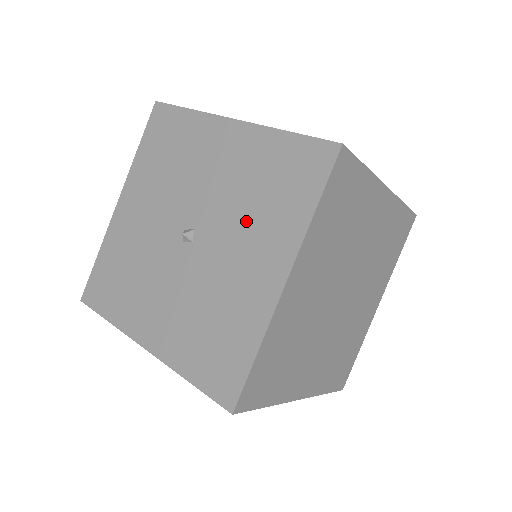
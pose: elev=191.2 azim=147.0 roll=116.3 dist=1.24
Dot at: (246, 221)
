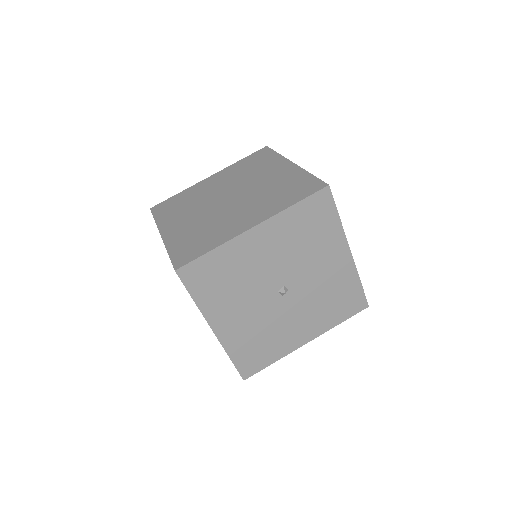
Dot at: (310, 254)
